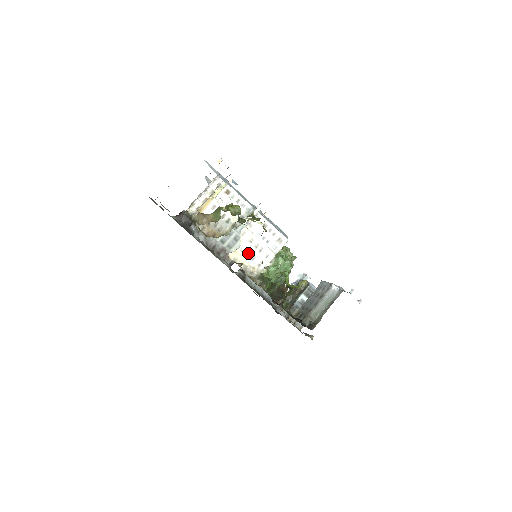
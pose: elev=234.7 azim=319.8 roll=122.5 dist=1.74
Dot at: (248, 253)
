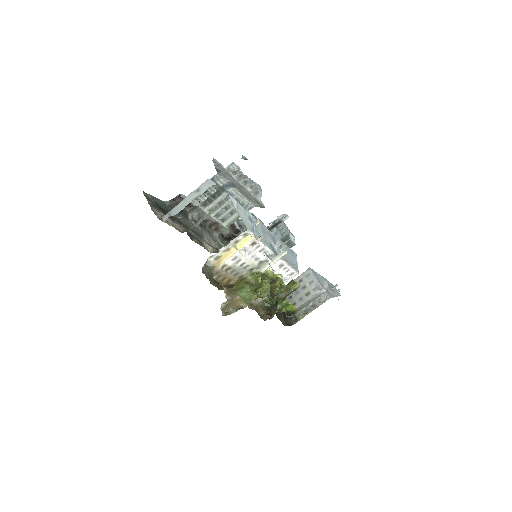
Dot at: occluded
